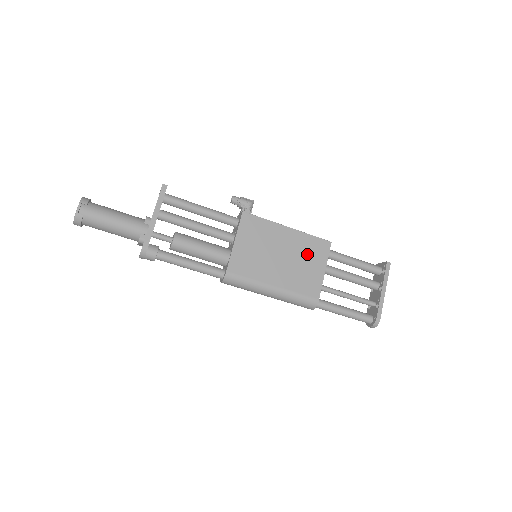
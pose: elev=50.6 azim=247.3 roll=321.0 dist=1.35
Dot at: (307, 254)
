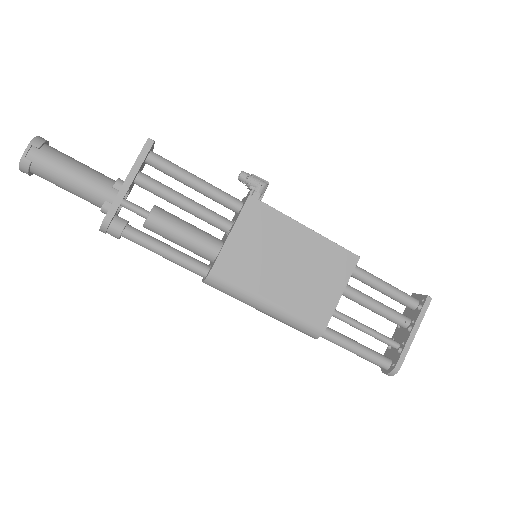
Dot at: (323, 267)
